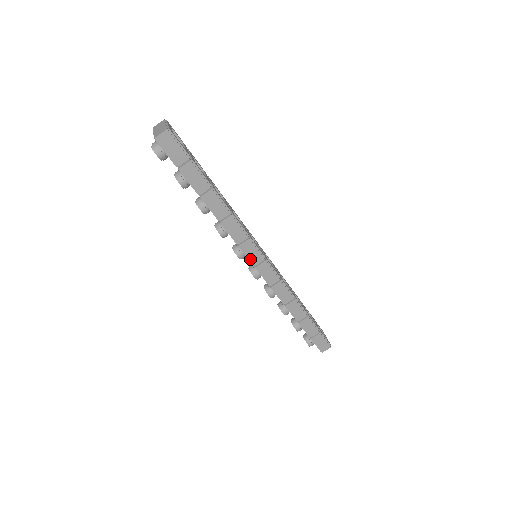
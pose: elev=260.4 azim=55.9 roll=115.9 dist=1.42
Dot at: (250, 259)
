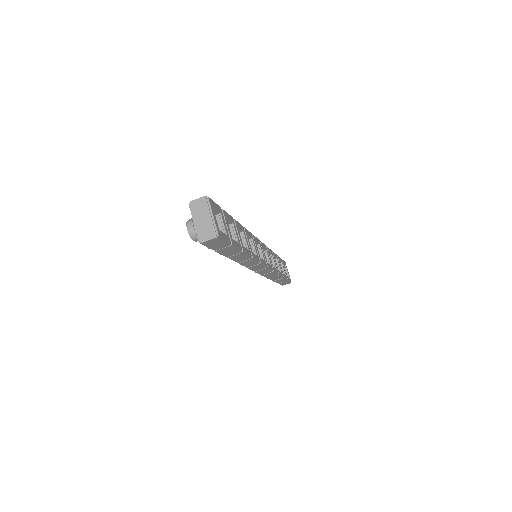
Dot at: (253, 270)
